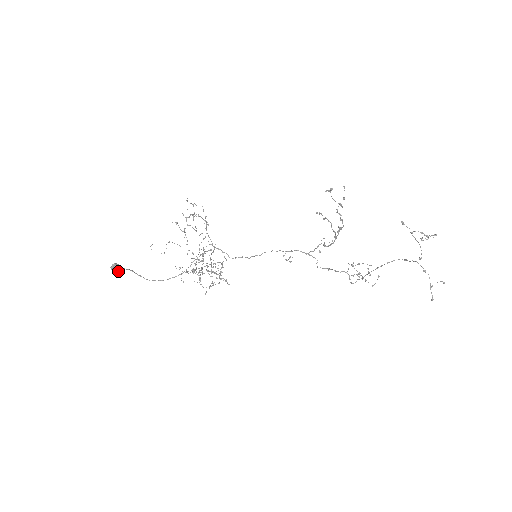
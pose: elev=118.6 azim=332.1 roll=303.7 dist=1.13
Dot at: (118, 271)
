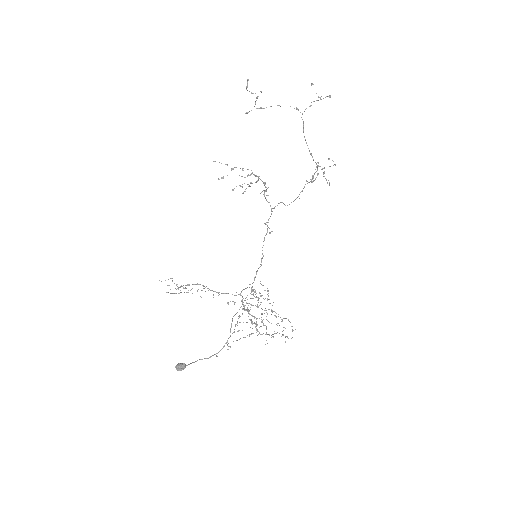
Dot at: (185, 367)
